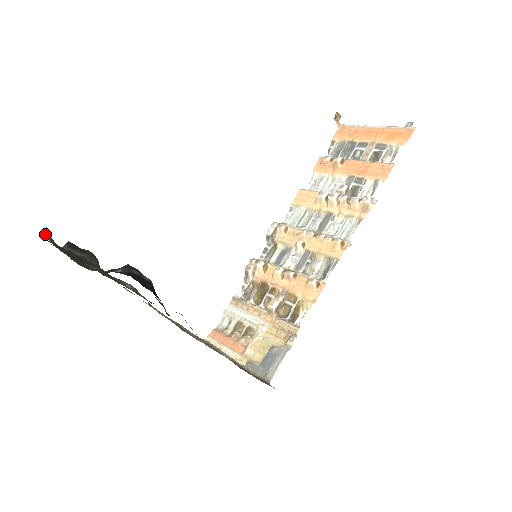
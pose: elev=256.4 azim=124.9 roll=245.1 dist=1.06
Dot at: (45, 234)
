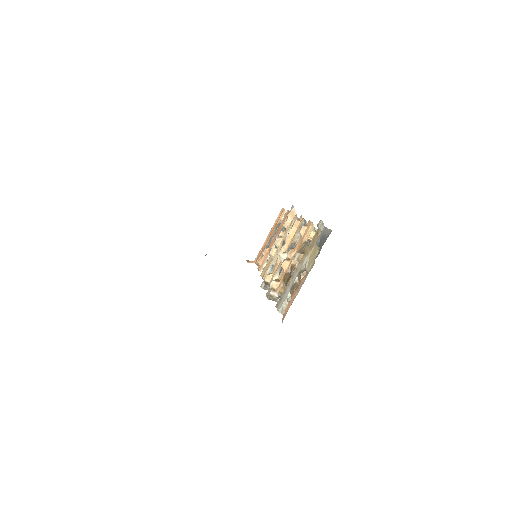
Dot at: occluded
